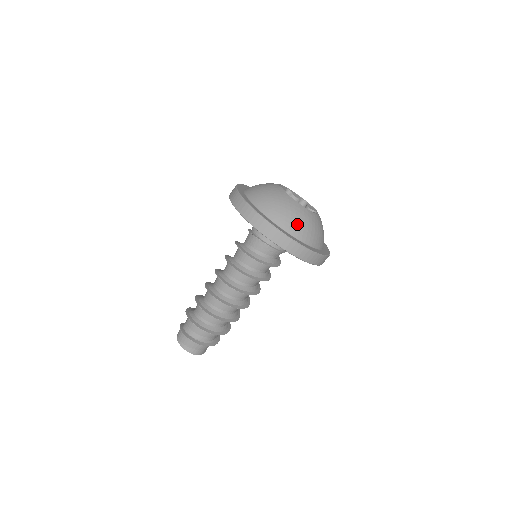
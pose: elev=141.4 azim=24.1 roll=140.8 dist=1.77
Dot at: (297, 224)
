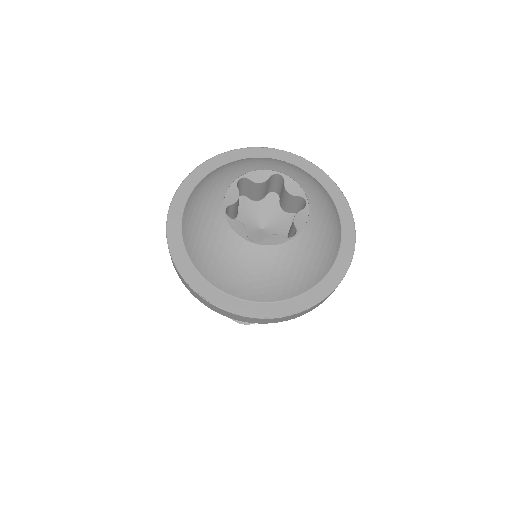
Dot at: (213, 264)
